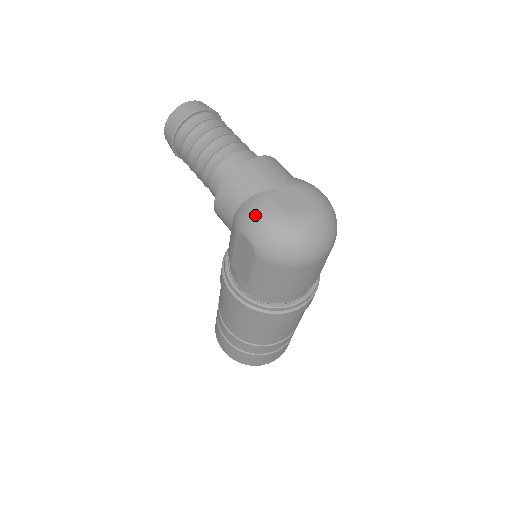
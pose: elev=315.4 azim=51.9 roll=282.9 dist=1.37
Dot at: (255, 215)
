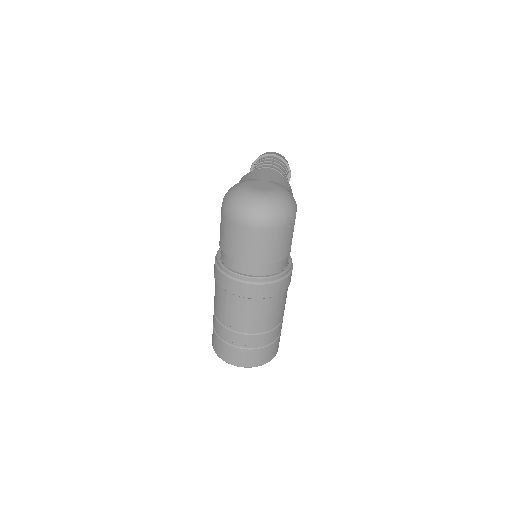
Dot at: (235, 185)
